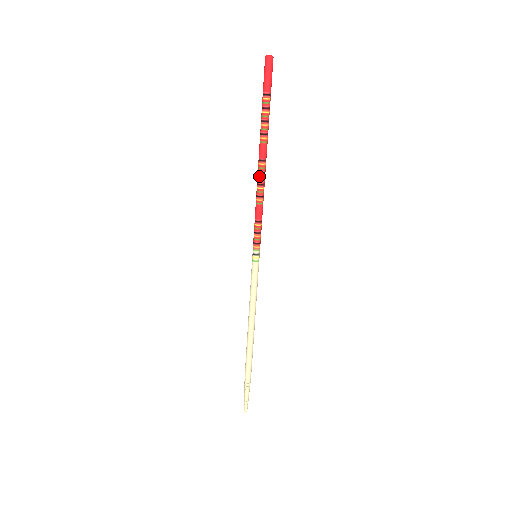
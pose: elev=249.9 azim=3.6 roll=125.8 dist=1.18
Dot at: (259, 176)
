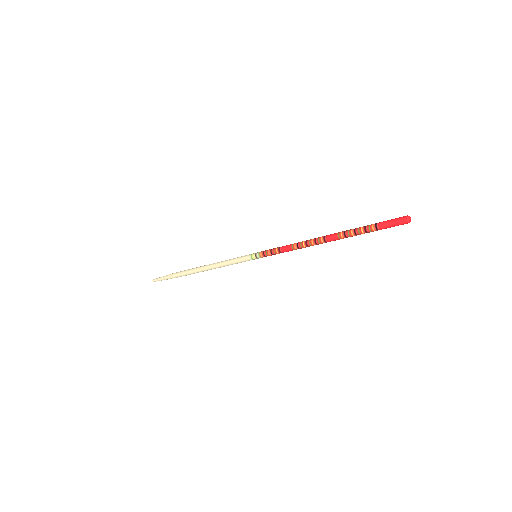
Dot at: (313, 242)
